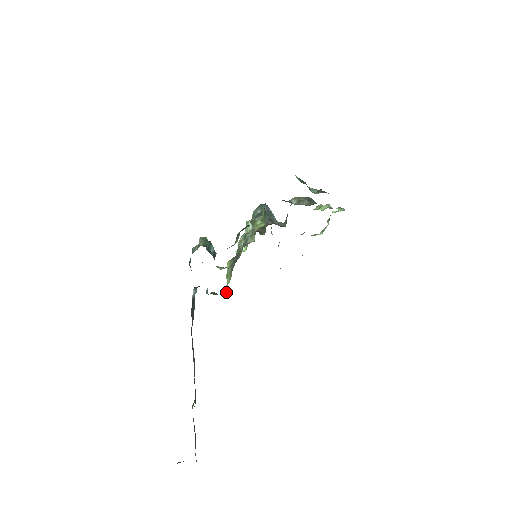
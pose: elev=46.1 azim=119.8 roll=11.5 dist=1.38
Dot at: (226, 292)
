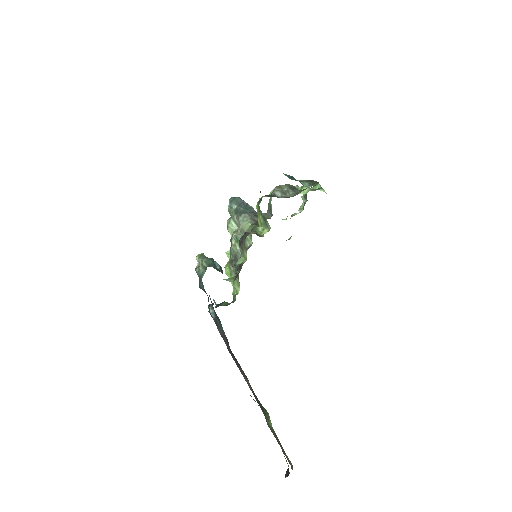
Dot at: (235, 297)
